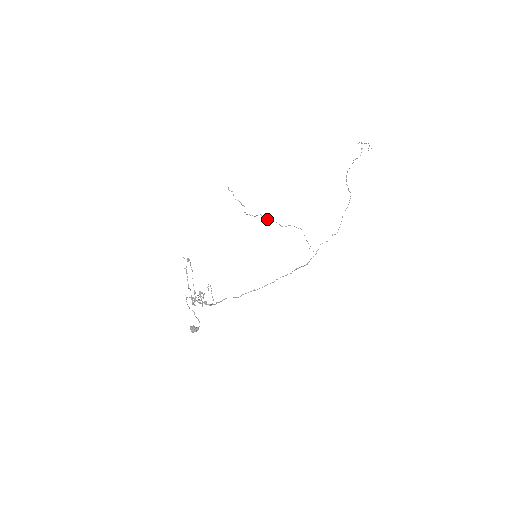
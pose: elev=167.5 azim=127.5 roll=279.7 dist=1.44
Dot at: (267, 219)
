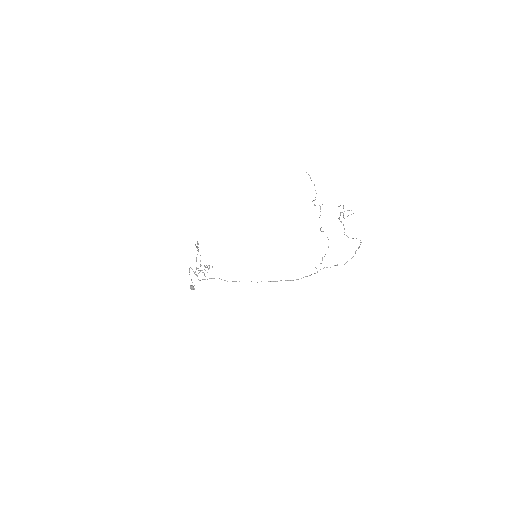
Dot at: occluded
